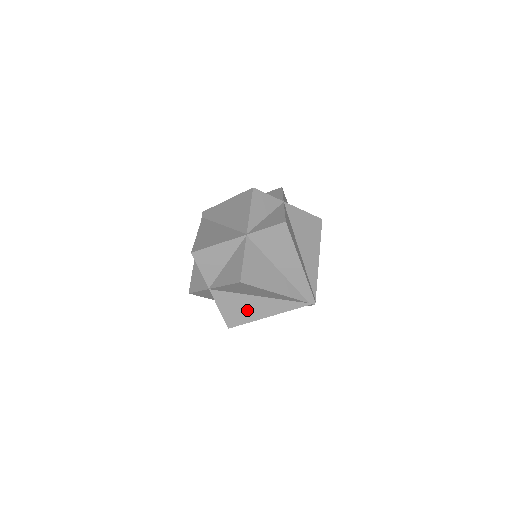
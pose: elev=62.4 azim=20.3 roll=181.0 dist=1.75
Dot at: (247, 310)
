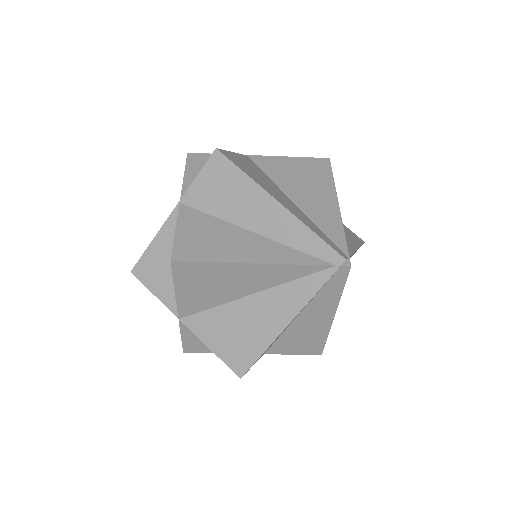
Dot at: (248, 330)
